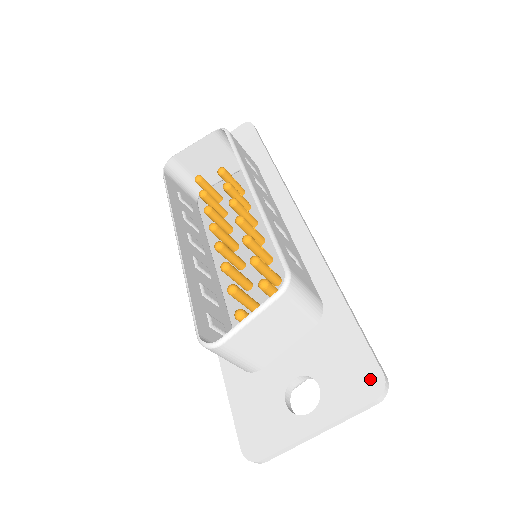
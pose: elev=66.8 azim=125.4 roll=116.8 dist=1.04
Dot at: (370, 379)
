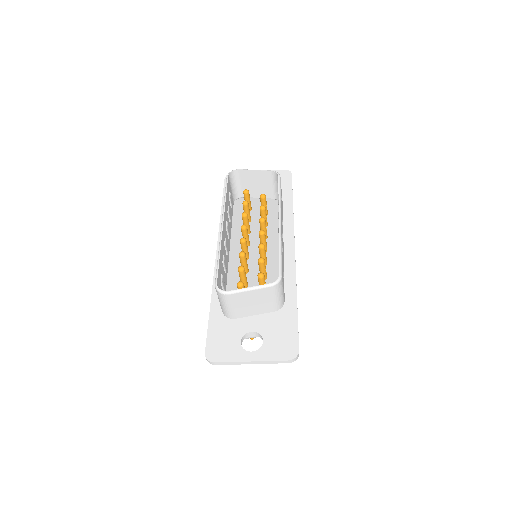
Dot at: (291, 350)
